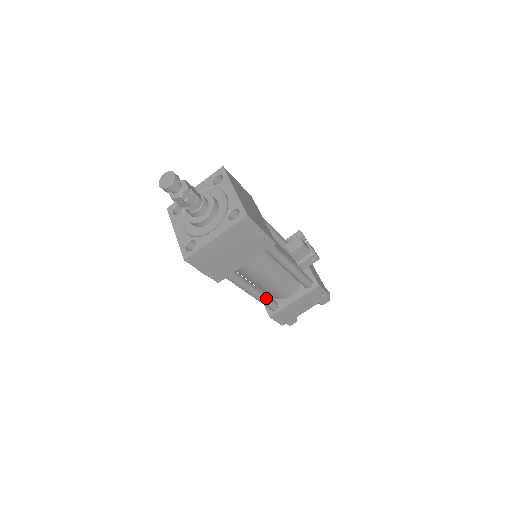
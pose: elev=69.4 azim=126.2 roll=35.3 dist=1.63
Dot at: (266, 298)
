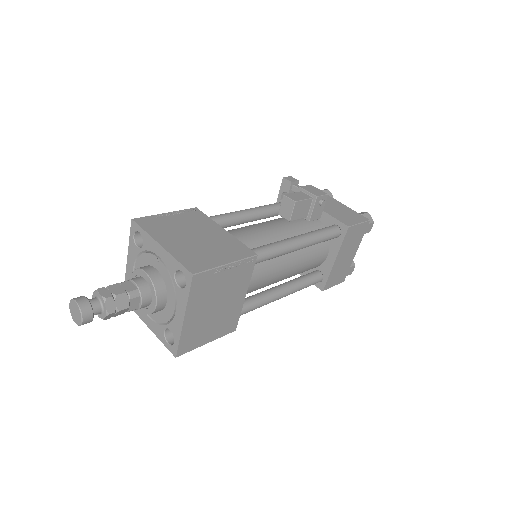
Dot at: (302, 283)
